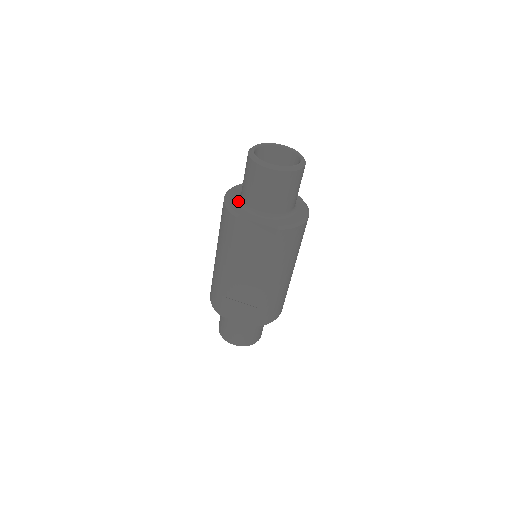
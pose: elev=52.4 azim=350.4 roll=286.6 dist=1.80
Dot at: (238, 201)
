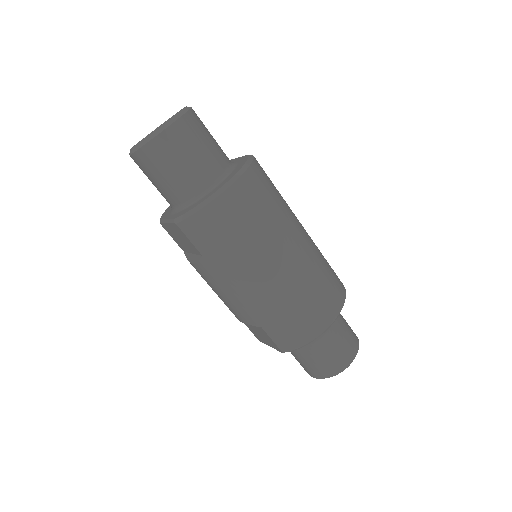
Dot at: occluded
